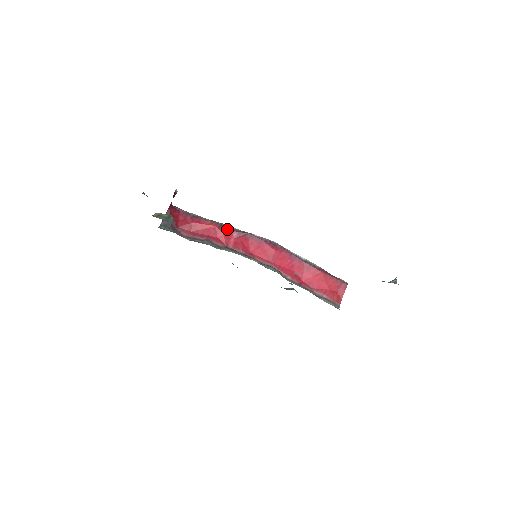
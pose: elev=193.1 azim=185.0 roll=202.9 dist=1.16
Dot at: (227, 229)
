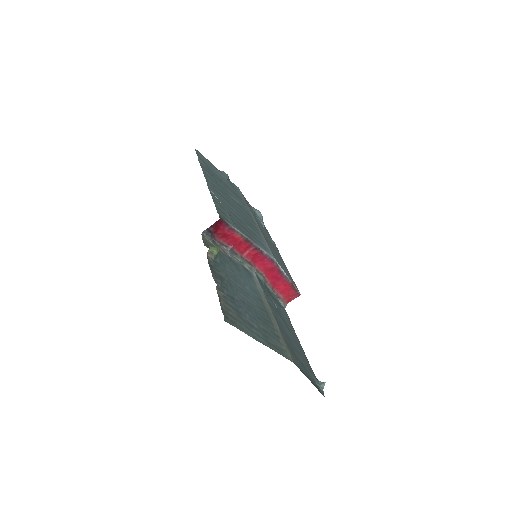
Dot at: (249, 244)
